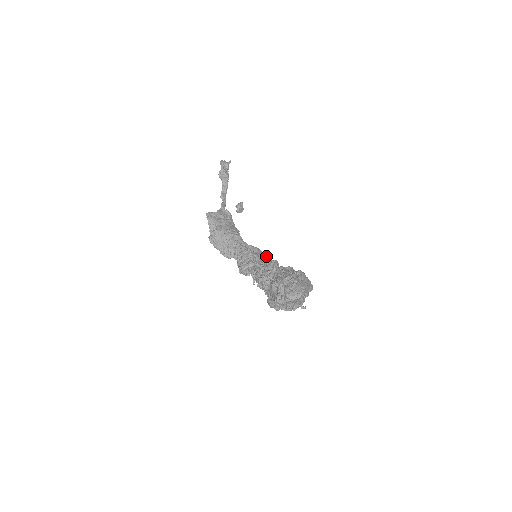
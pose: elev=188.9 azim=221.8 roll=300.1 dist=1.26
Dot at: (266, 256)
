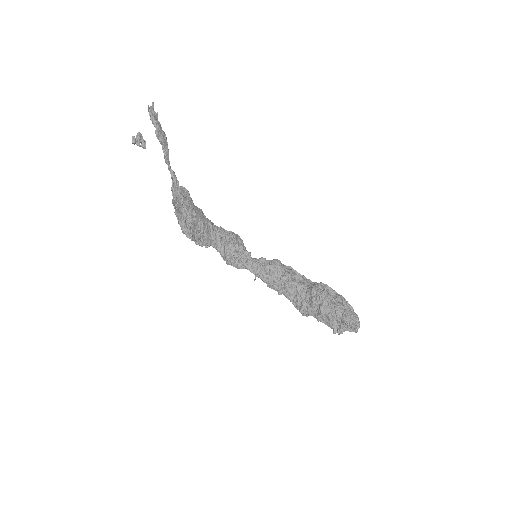
Dot at: (273, 260)
